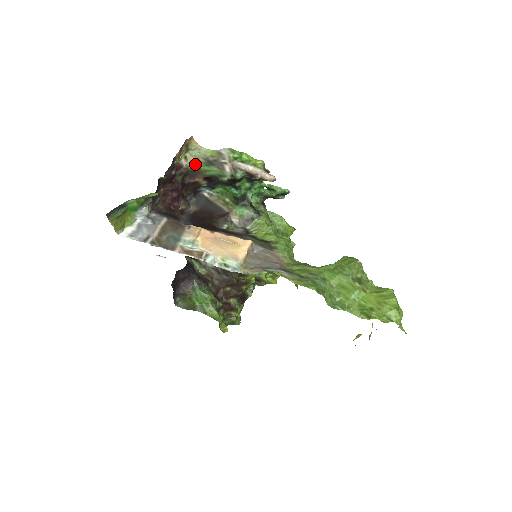
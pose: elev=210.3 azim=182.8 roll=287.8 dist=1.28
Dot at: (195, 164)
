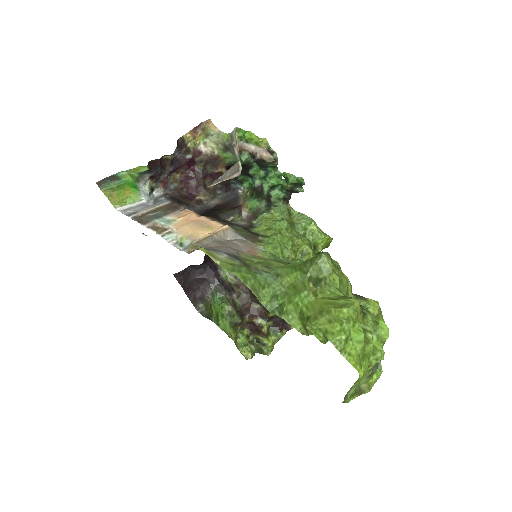
Dot at: (215, 151)
